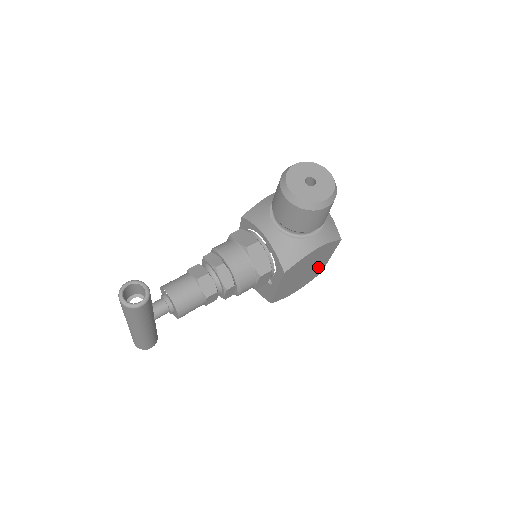
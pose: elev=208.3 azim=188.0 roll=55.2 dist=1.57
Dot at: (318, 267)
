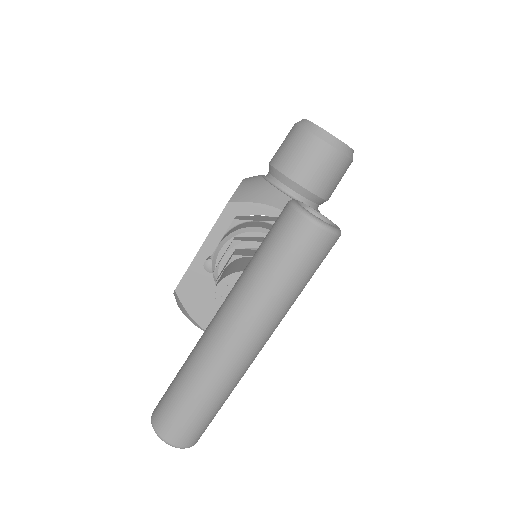
Dot at: occluded
